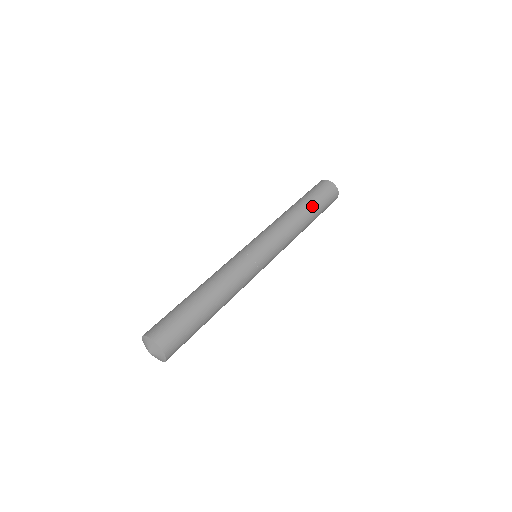
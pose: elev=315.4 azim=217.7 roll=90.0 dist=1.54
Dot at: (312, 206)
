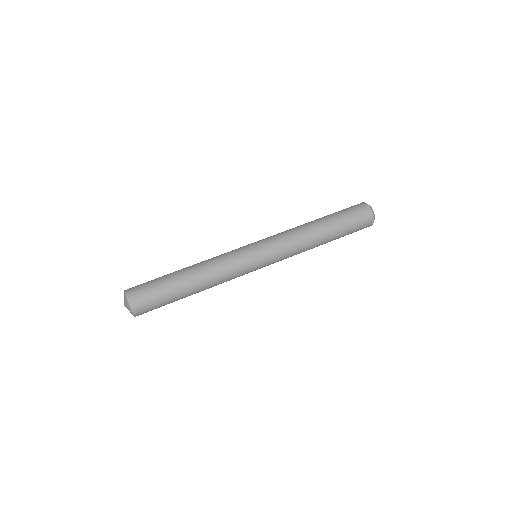
Dot at: (335, 231)
